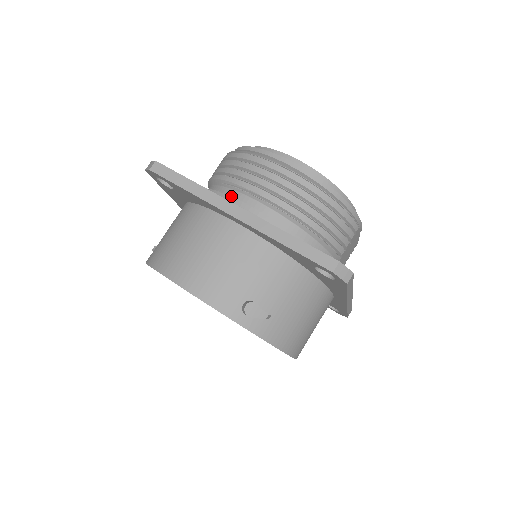
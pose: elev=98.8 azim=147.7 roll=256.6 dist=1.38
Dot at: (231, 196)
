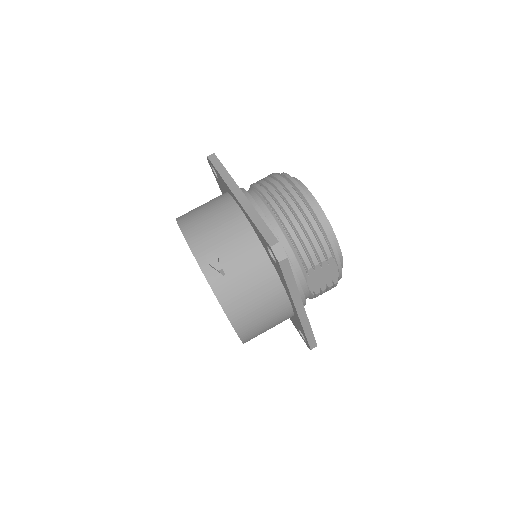
Dot at: (250, 194)
